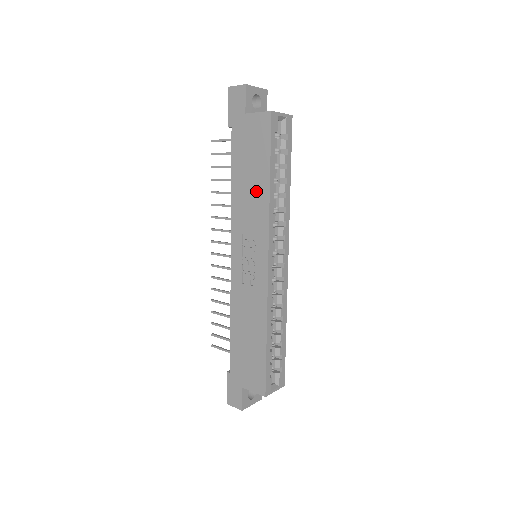
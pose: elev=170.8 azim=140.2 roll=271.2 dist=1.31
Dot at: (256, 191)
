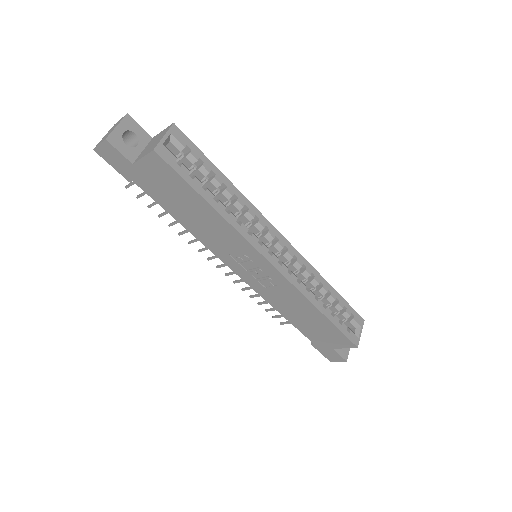
Dot at: (208, 220)
